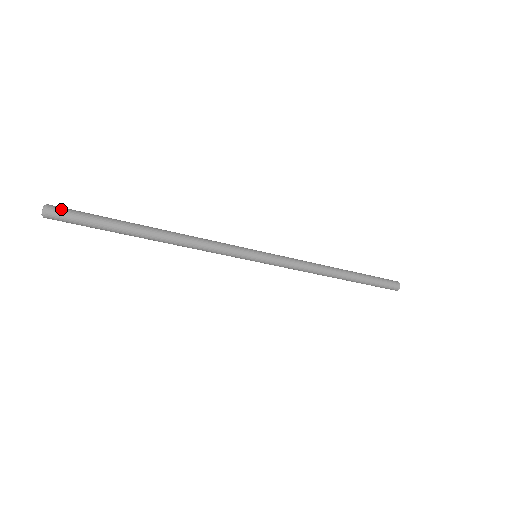
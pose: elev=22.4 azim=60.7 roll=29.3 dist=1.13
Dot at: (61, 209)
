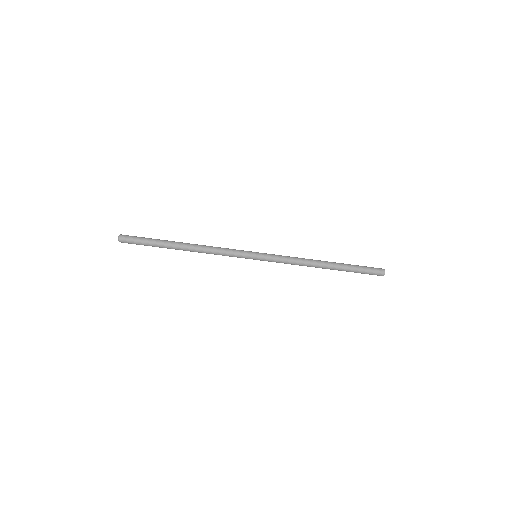
Dot at: (129, 236)
